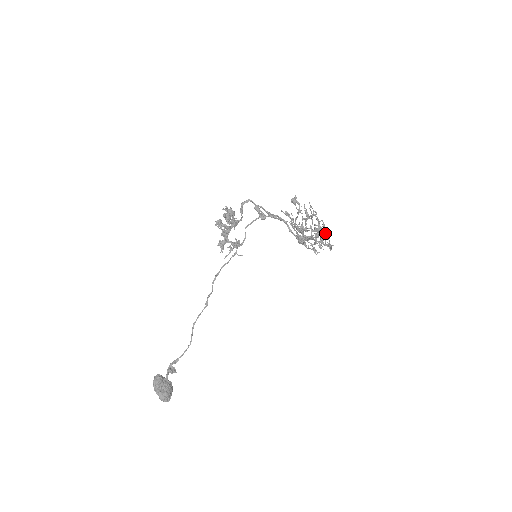
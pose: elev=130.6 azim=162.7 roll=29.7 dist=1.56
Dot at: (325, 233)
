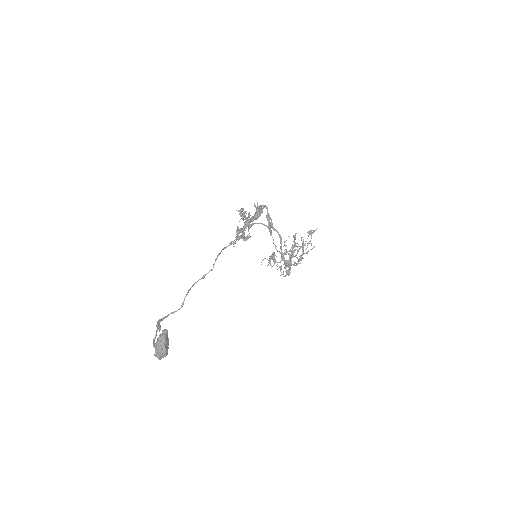
Dot at: occluded
